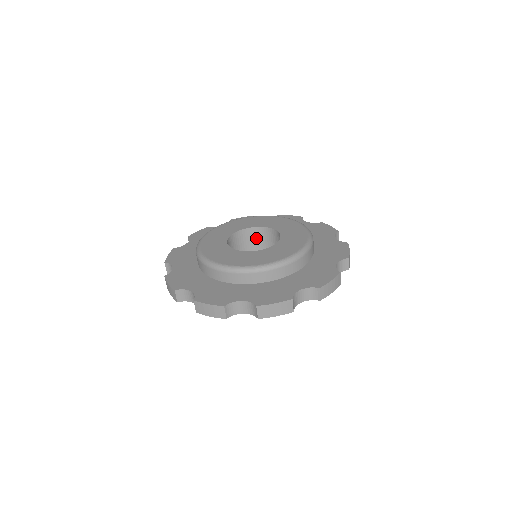
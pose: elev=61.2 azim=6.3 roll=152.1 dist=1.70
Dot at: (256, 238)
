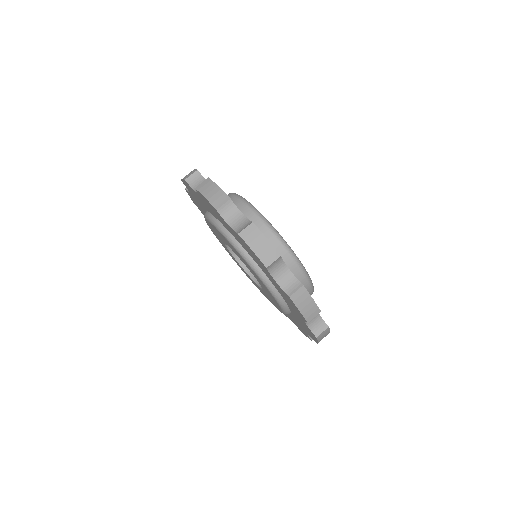
Dot at: occluded
